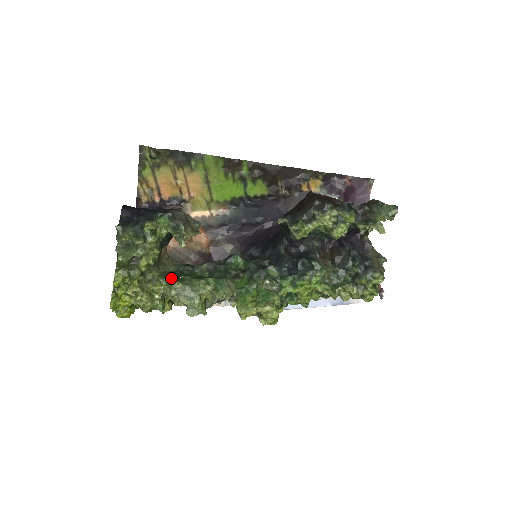
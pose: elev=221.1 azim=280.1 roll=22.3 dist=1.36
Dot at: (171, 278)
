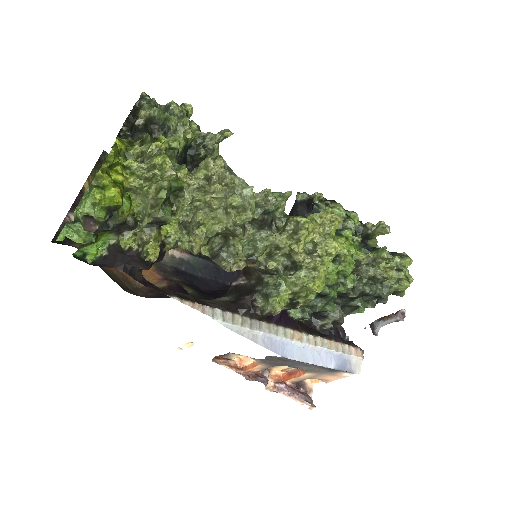
Dot at: occluded
